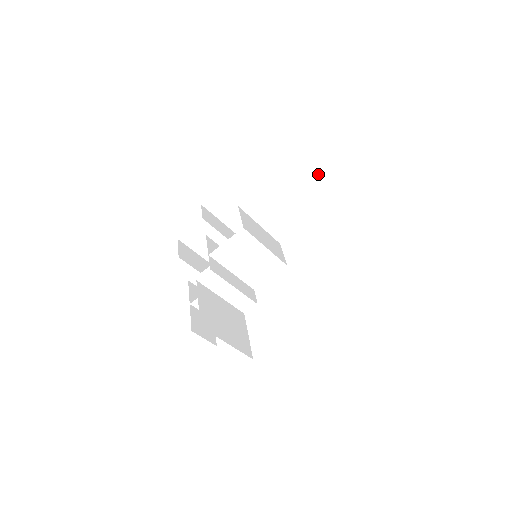
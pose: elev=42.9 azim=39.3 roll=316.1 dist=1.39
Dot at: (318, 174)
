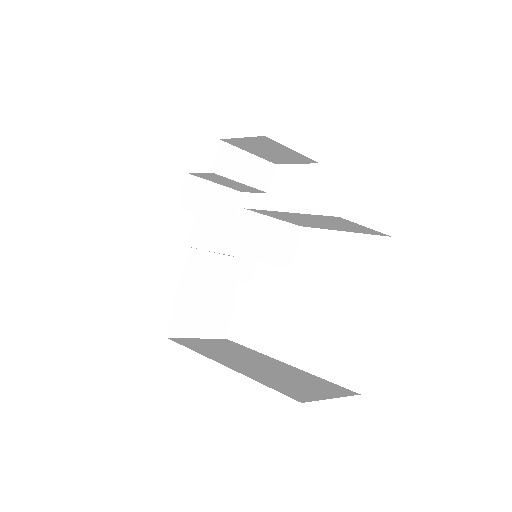
Dot at: (354, 225)
